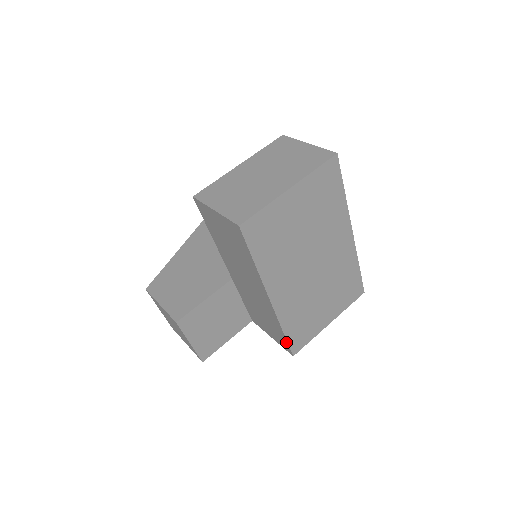
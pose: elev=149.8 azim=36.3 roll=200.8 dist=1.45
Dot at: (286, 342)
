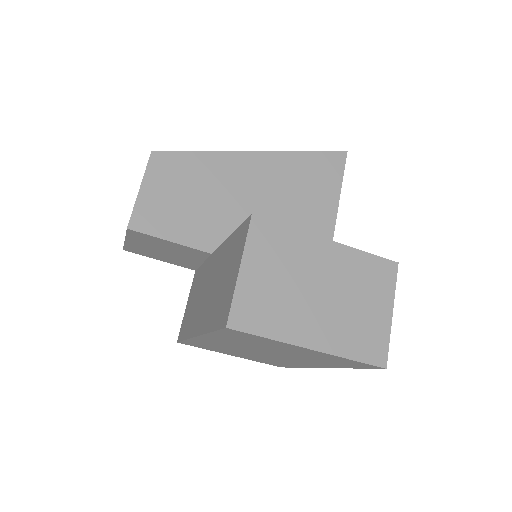
Dot at: (182, 338)
